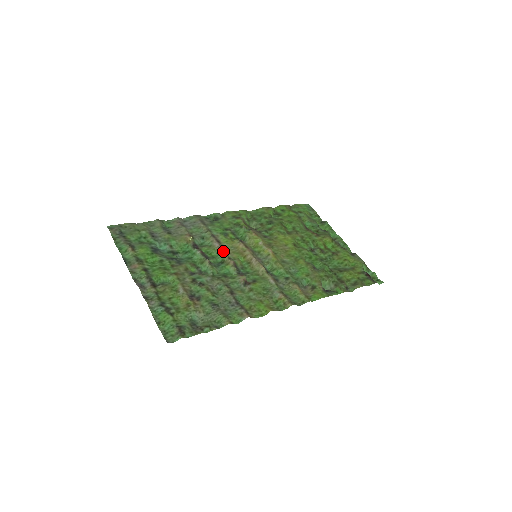
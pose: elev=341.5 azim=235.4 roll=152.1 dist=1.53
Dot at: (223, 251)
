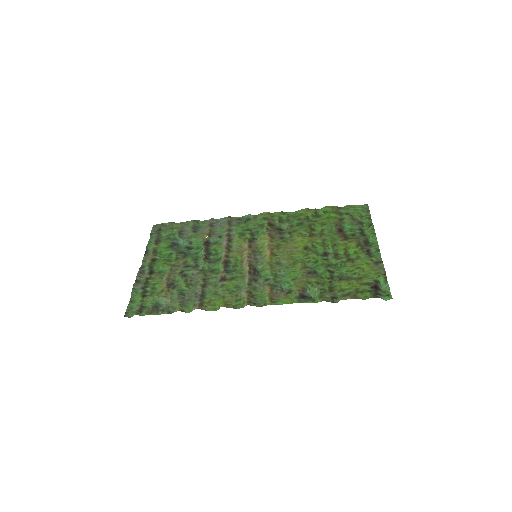
Dot at: (225, 249)
